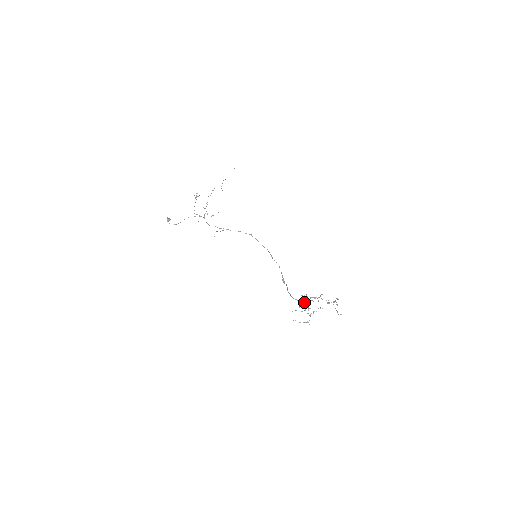
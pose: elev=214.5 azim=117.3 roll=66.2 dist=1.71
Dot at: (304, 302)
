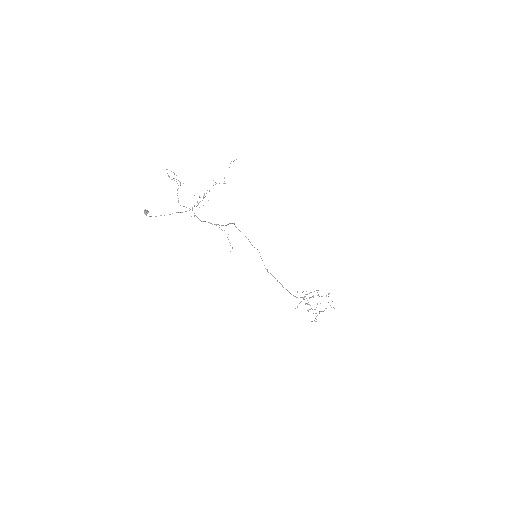
Dot at: occluded
